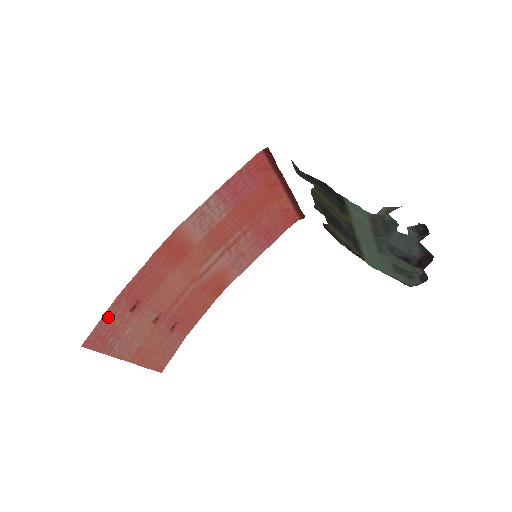
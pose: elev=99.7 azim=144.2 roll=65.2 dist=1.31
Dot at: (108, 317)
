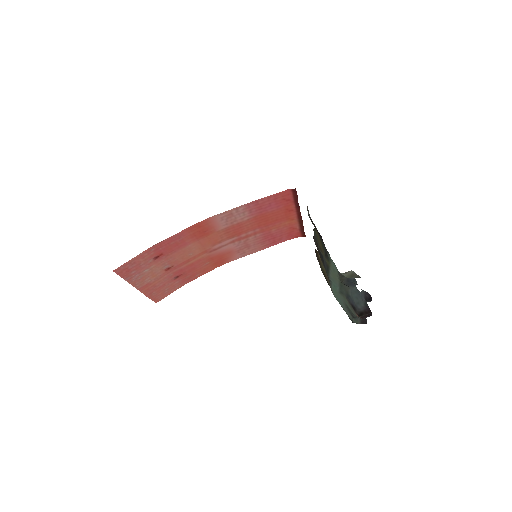
Dot at: (138, 258)
